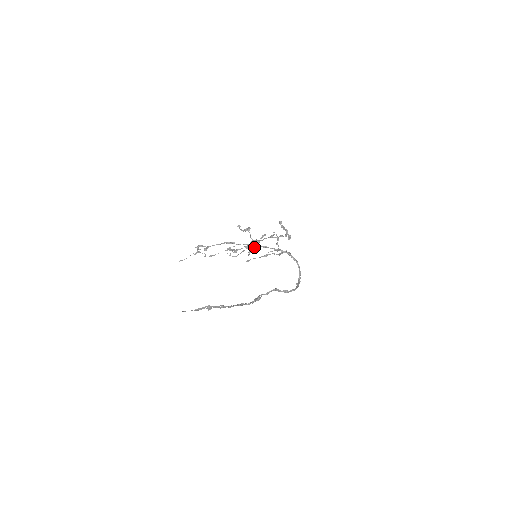
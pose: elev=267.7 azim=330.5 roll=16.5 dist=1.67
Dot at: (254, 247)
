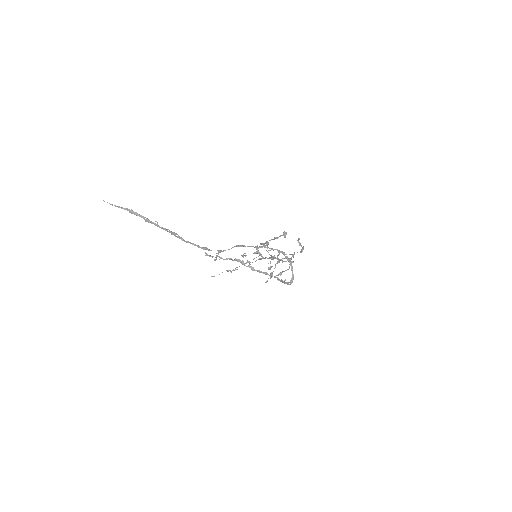
Dot at: (256, 247)
